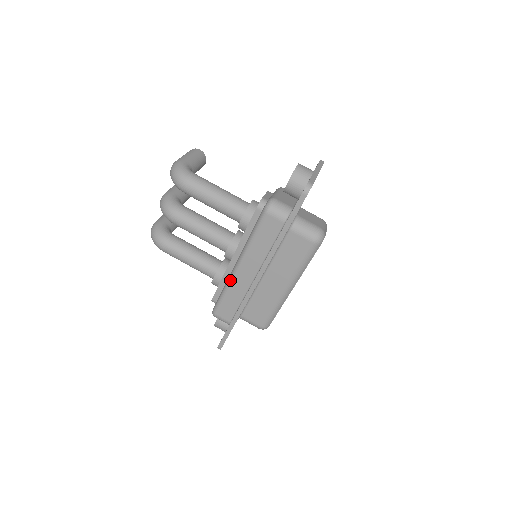
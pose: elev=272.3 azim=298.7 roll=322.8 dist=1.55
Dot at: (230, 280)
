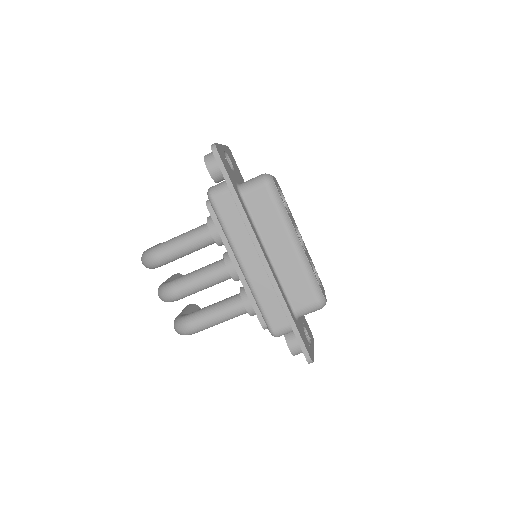
Dot at: (249, 285)
